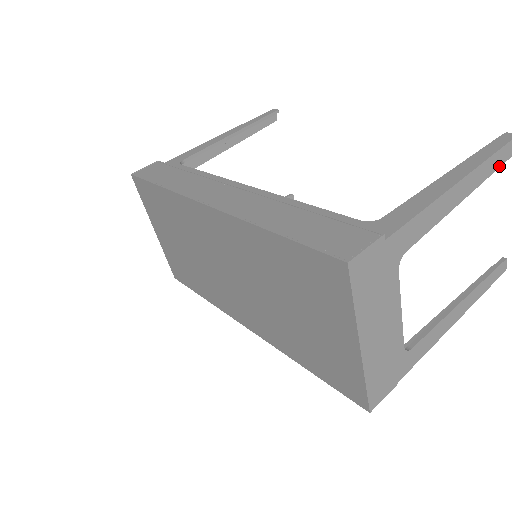
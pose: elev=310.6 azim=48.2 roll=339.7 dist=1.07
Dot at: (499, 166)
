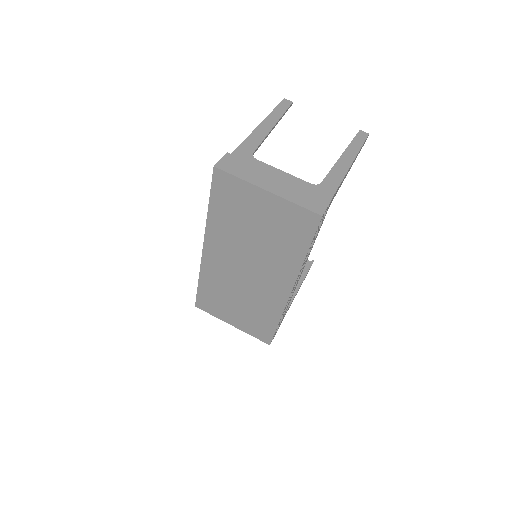
Dot at: (285, 110)
